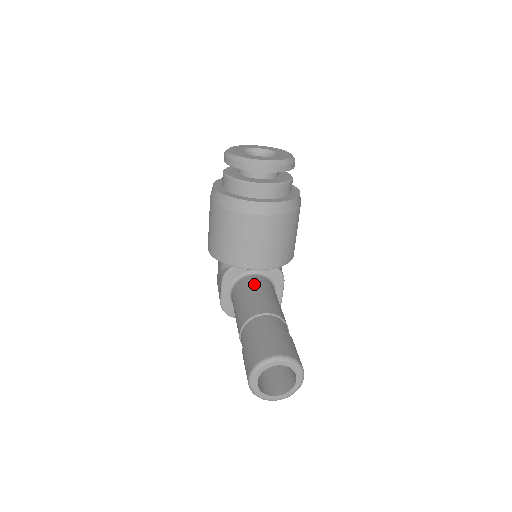
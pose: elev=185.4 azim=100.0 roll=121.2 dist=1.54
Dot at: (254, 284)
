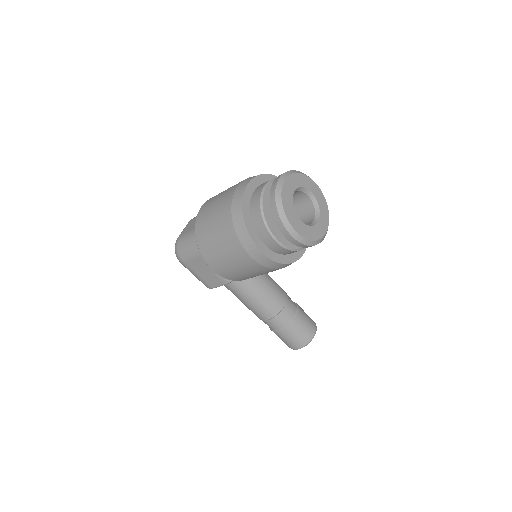
Dot at: (256, 276)
